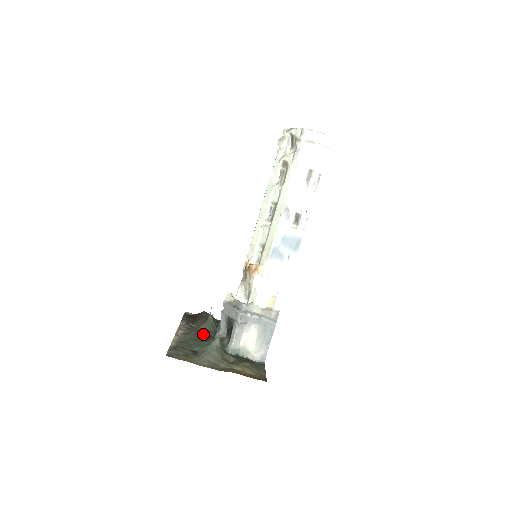
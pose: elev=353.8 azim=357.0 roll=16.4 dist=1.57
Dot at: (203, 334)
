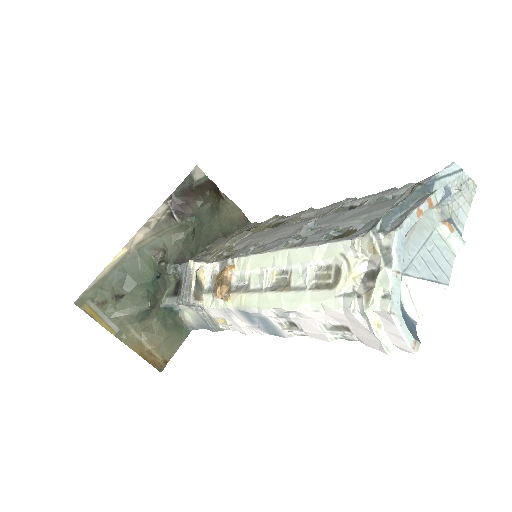
Dot at: (156, 262)
